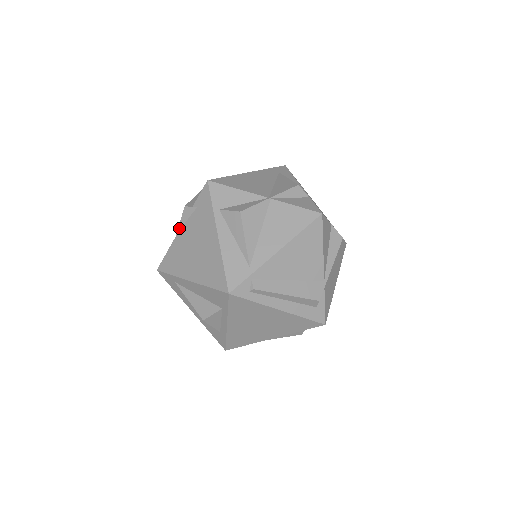
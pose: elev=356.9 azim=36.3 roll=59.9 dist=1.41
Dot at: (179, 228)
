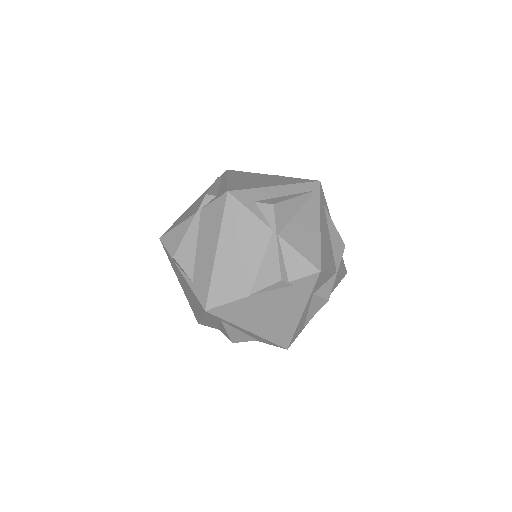
Dot at: (260, 292)
